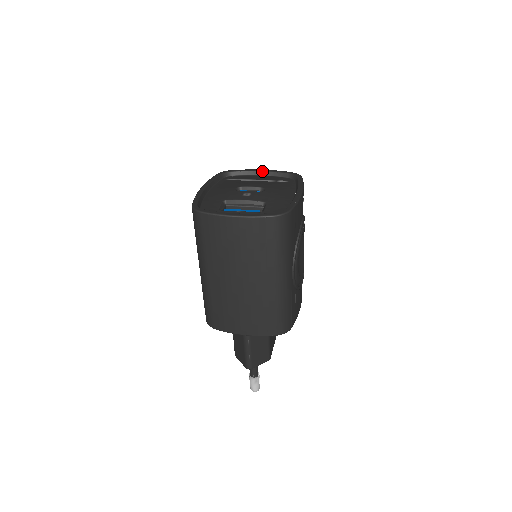
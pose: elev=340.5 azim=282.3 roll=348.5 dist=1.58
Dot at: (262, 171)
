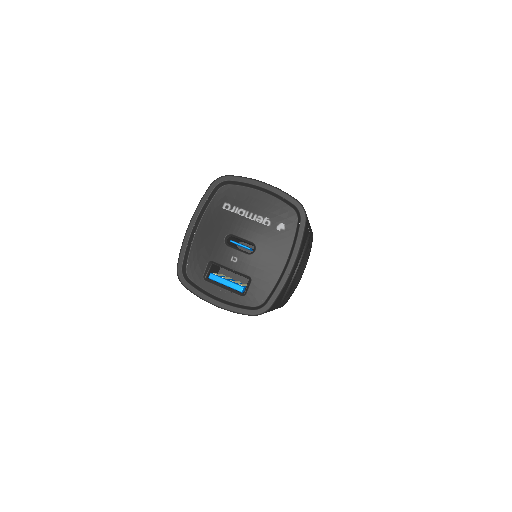
Dot at: (264, 189)
